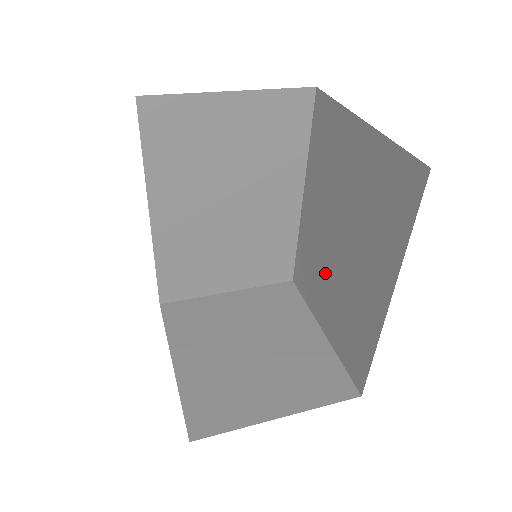
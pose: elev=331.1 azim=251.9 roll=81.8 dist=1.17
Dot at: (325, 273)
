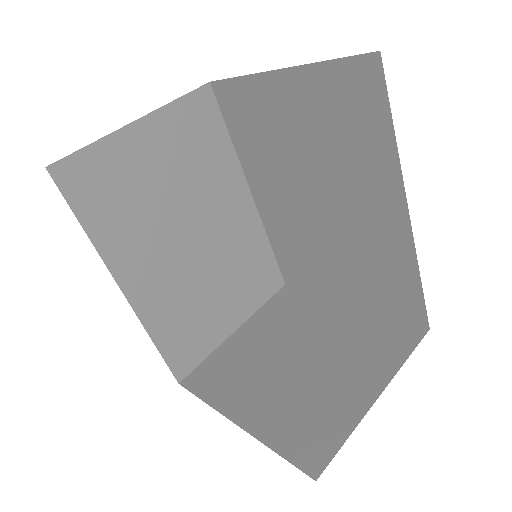
Dot at: (319, 246)
